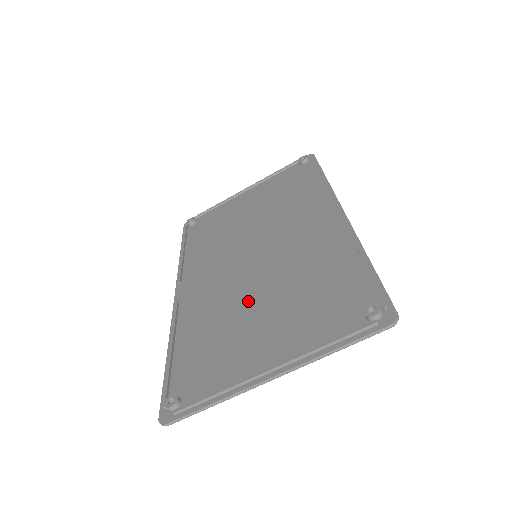
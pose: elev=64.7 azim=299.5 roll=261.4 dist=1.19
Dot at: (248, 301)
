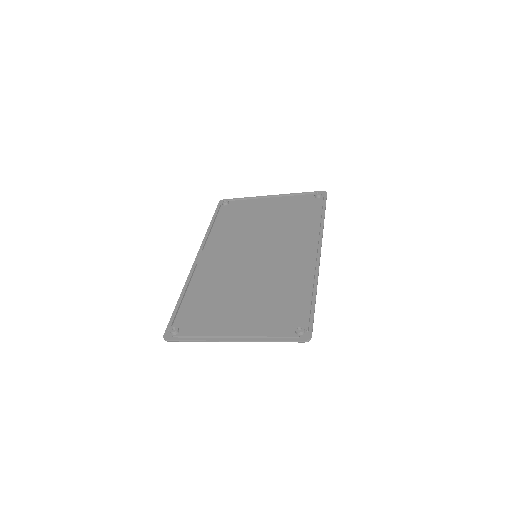
Dot at: (239, 287)
